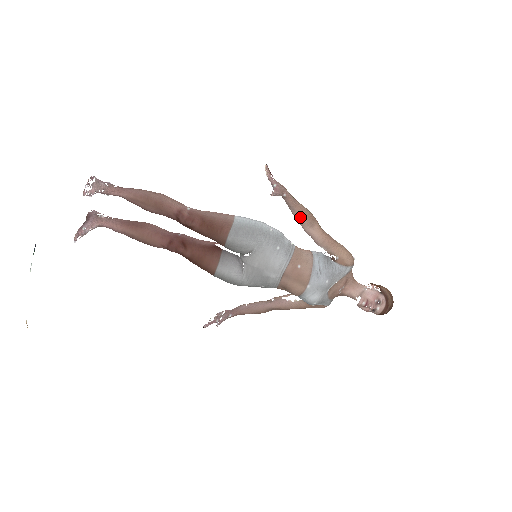
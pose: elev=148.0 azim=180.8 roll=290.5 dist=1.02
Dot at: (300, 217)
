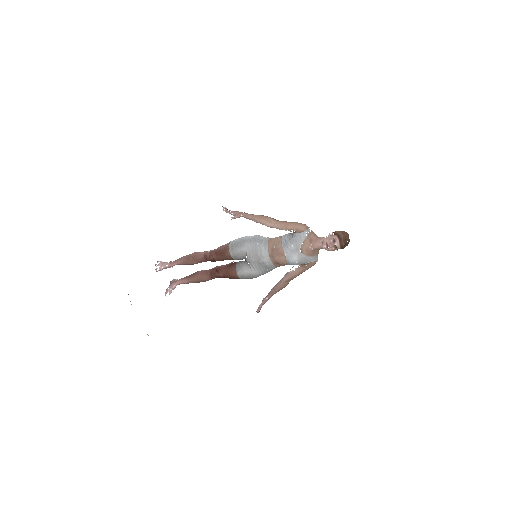
Dot at: (259, 221)
